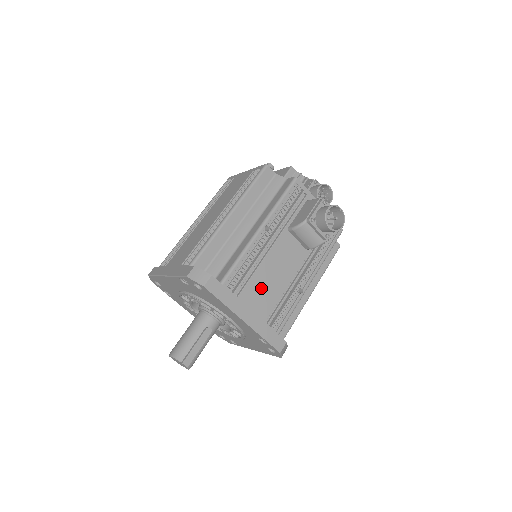
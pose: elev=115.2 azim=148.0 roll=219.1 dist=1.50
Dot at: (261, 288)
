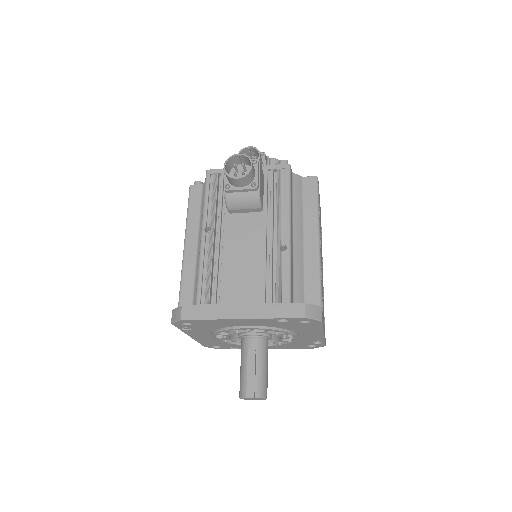
Dot at: (238, 279)
